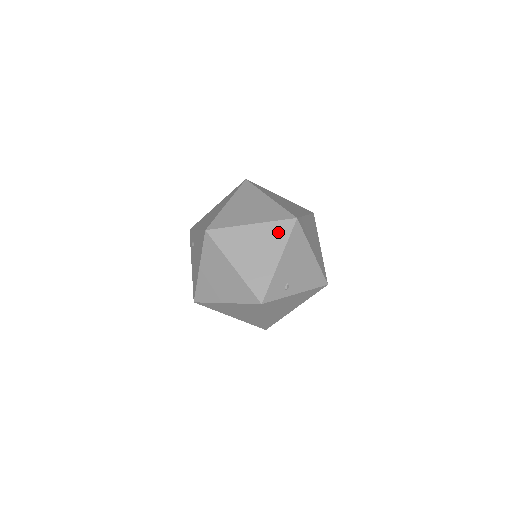
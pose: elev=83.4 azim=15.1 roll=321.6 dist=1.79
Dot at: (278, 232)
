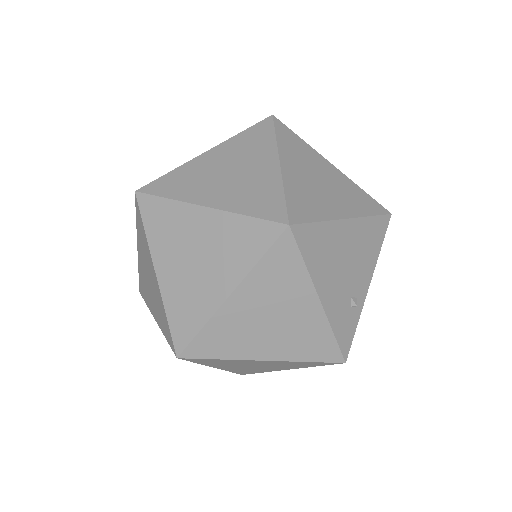
Dot at: (280, 270)
